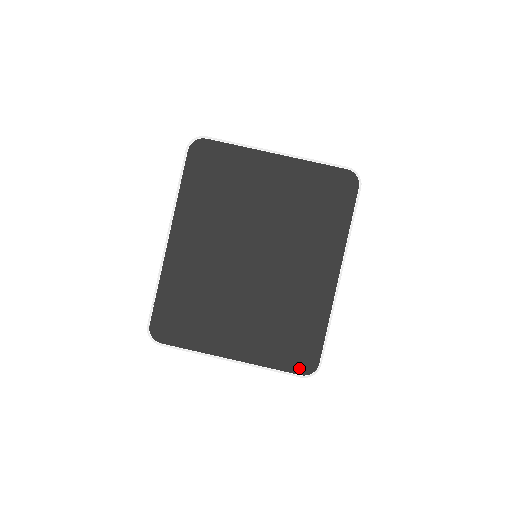
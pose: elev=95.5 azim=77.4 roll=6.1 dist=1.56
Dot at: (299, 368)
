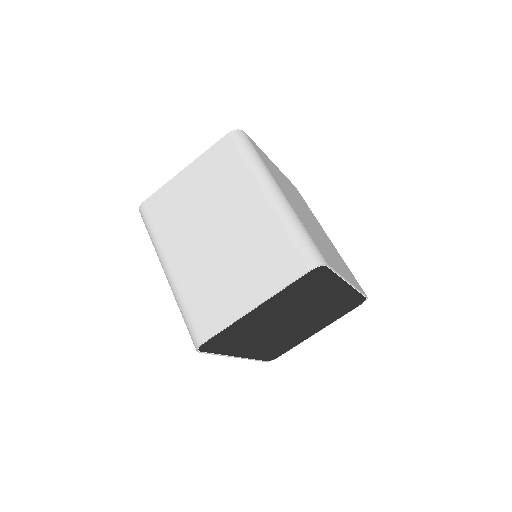
Dot at: (356, 306)
